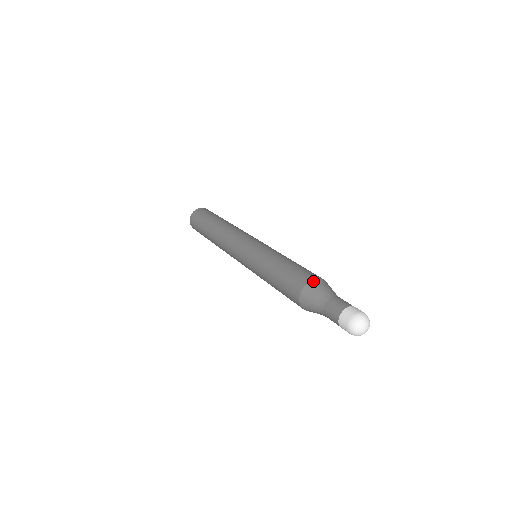
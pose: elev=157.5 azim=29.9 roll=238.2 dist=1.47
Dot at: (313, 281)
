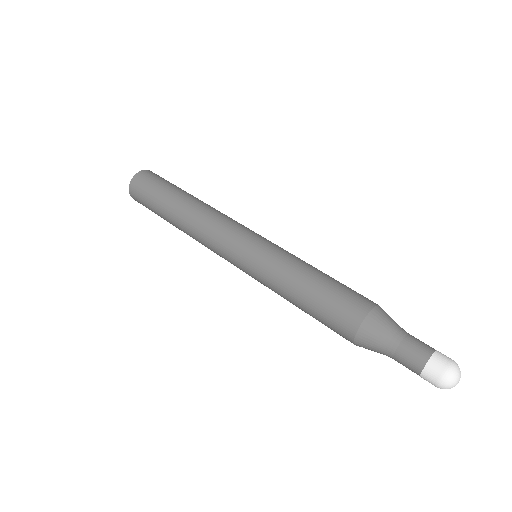
Dot at: (378, 308)
